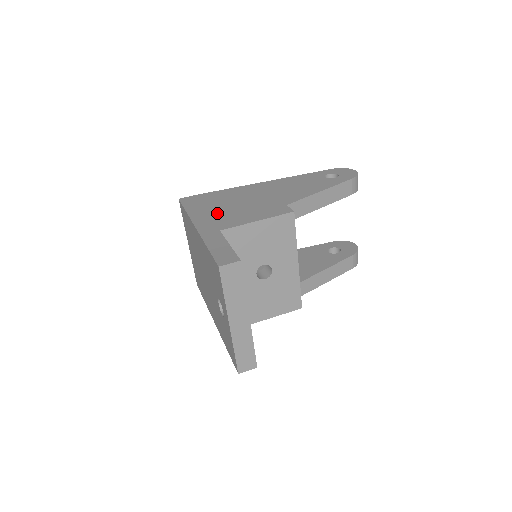
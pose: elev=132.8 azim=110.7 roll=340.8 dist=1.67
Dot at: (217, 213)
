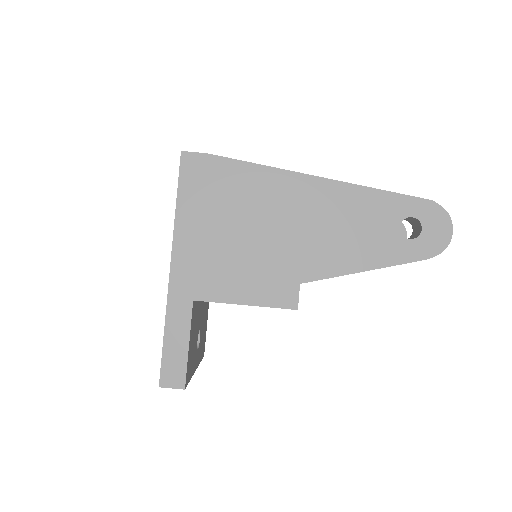
Dot at: (210, 245)
